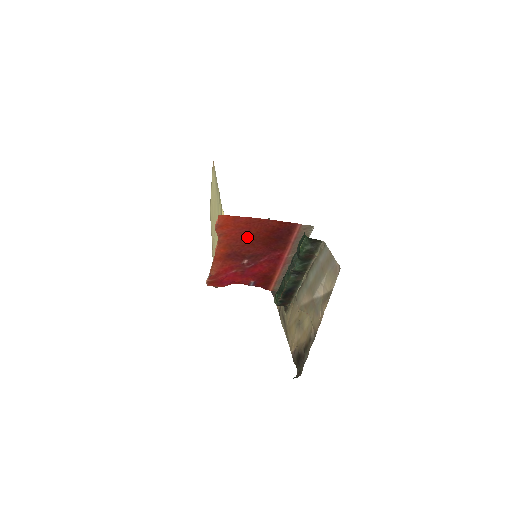
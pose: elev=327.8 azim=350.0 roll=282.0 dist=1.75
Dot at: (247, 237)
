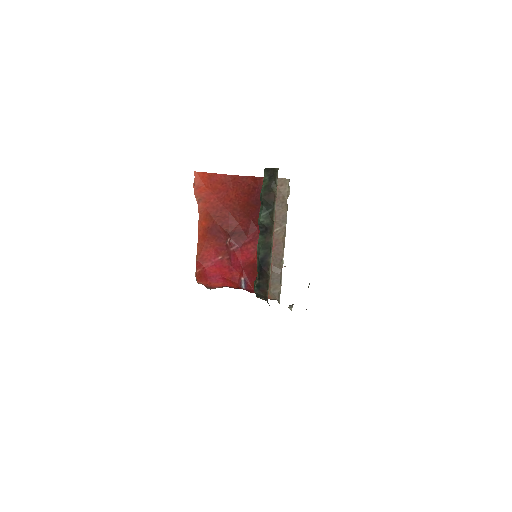
Dot at: (227, 205)
